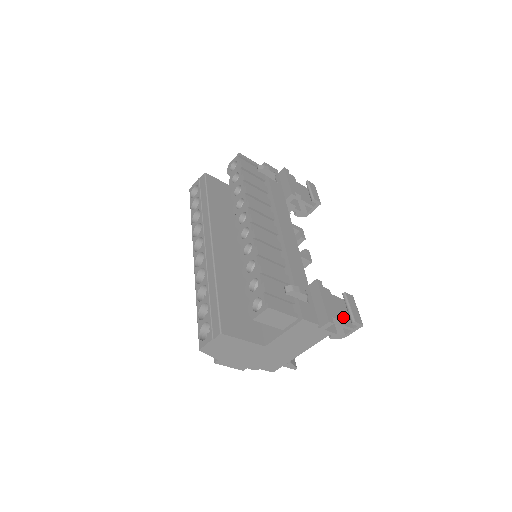
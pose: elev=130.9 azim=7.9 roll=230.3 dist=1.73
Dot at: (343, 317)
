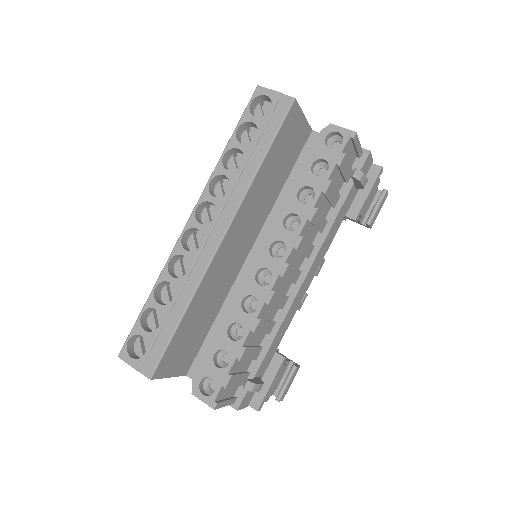
Dot at: occluded
